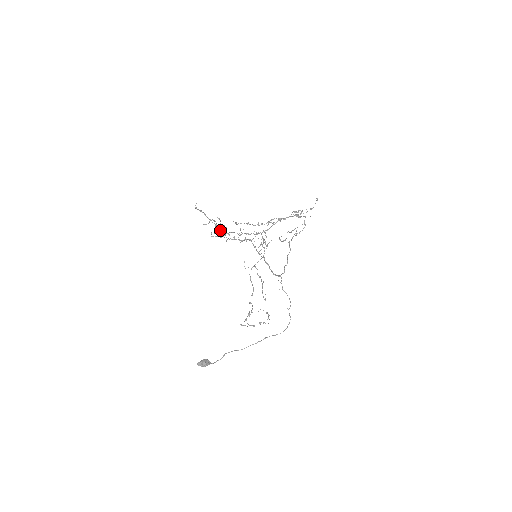
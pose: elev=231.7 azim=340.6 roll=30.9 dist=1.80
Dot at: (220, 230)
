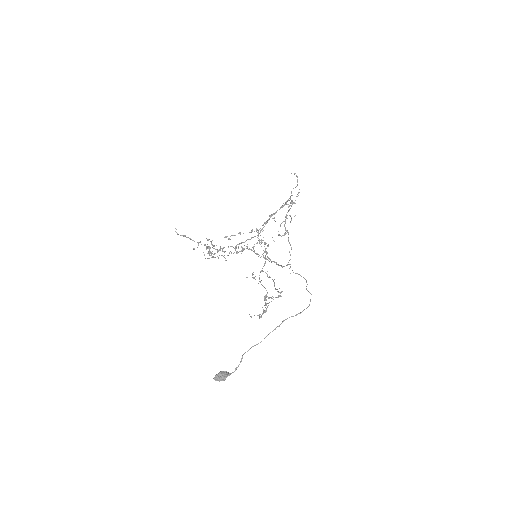
Dot at: (210, 247)
